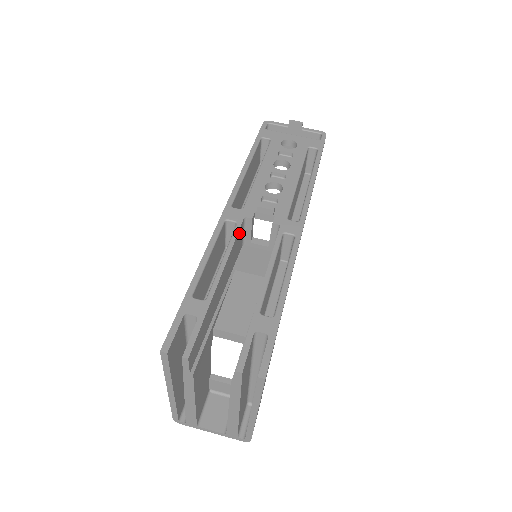
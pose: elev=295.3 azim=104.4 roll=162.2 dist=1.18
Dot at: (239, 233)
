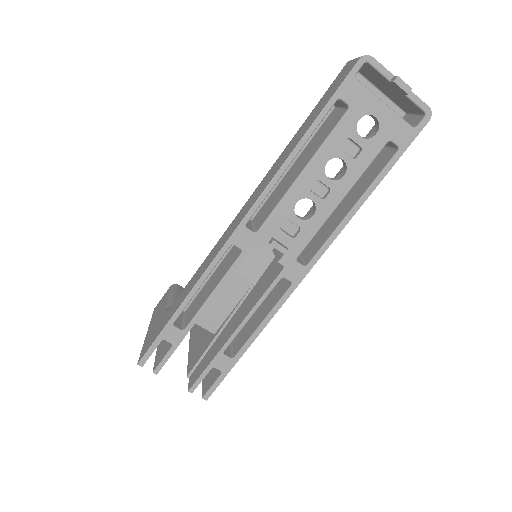
Dot at: (241, 258)
